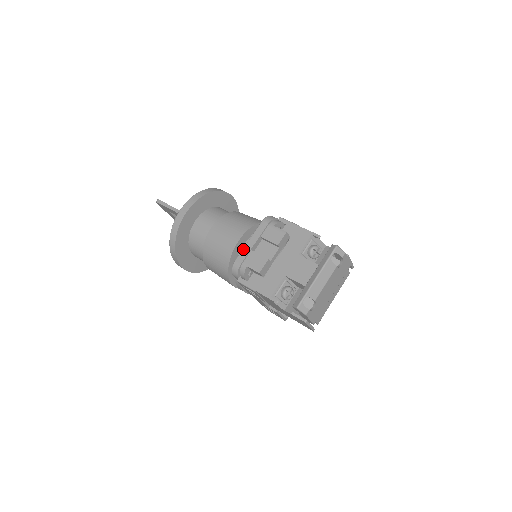
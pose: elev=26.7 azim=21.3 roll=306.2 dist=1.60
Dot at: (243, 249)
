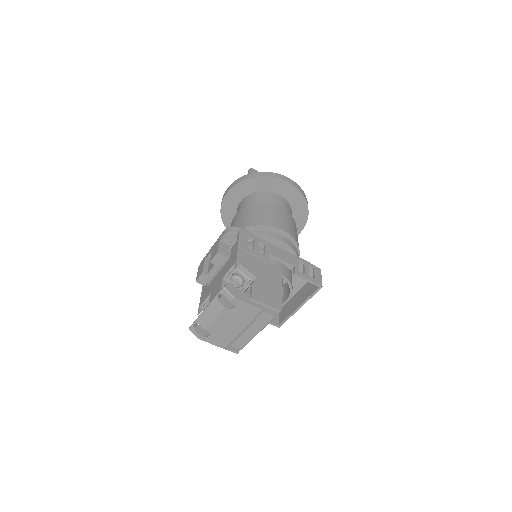
Dot at: occluded
